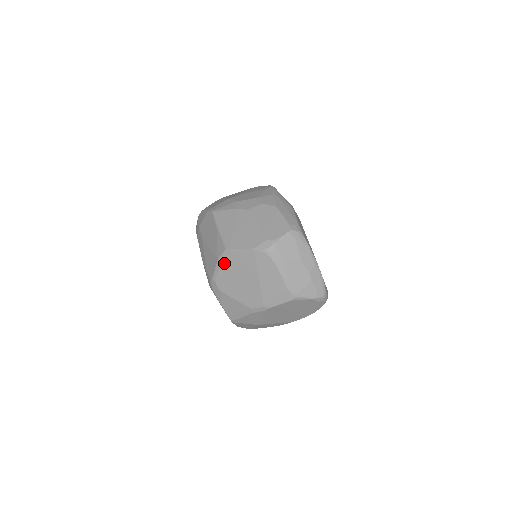
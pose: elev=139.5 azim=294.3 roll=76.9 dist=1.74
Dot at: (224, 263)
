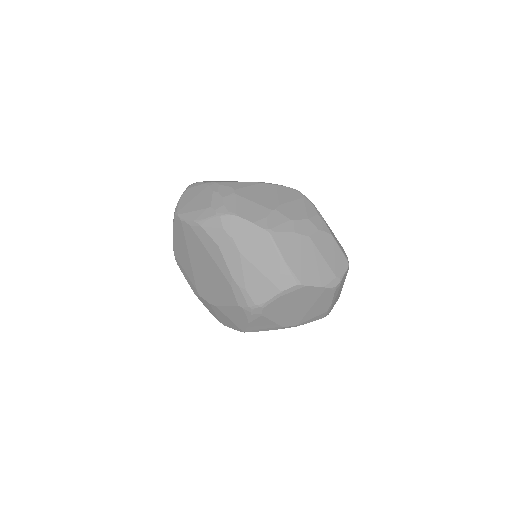
Dot at: (286, 295)
